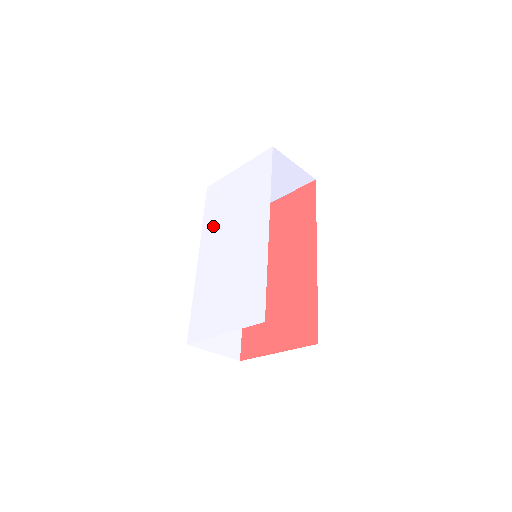
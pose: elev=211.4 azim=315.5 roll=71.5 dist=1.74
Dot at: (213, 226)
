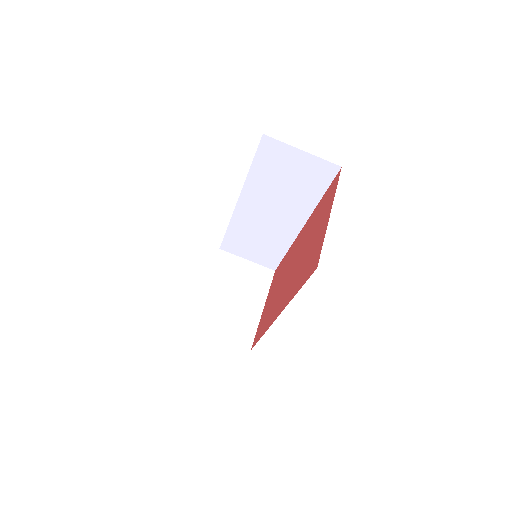
Dot at: occluded
